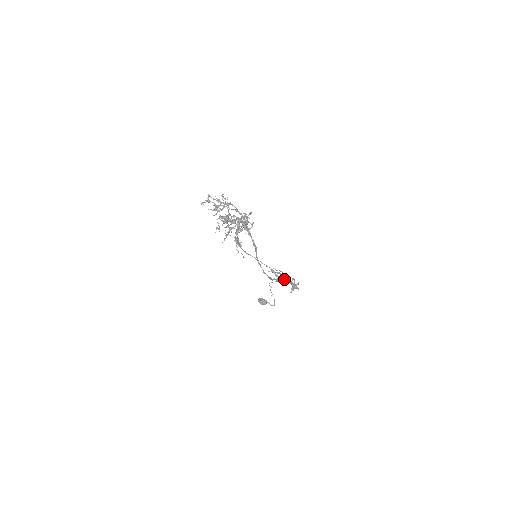
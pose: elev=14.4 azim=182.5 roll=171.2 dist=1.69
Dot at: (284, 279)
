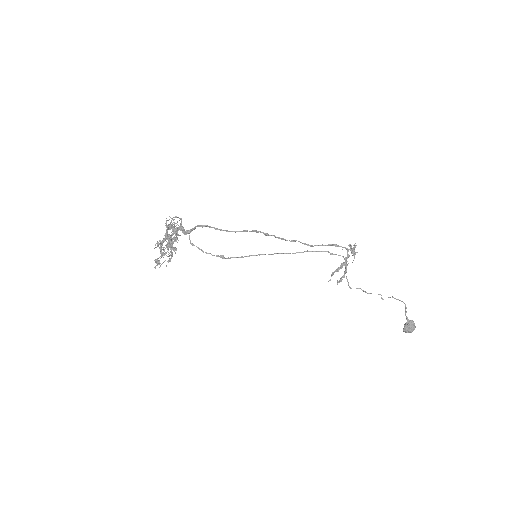
Dot at: (344, 264)
